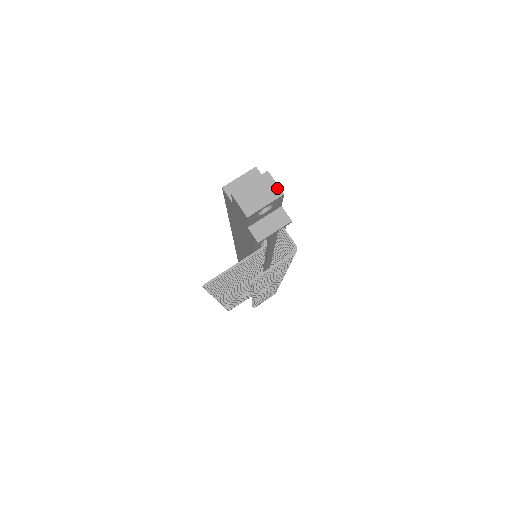
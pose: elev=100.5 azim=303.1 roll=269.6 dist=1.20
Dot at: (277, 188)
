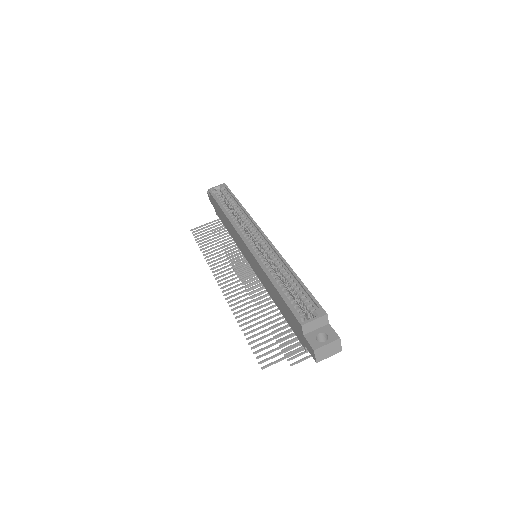
Dot at: (340, 348)
